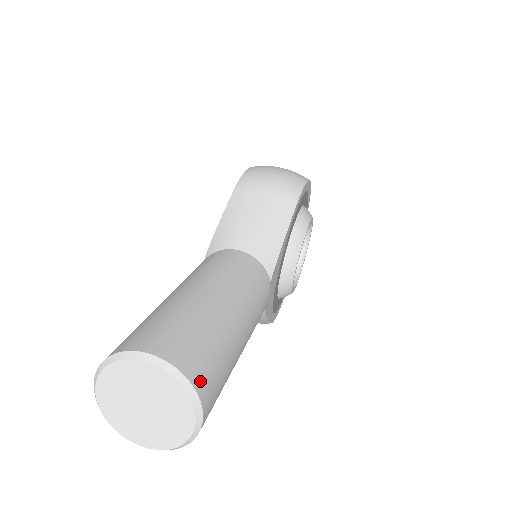
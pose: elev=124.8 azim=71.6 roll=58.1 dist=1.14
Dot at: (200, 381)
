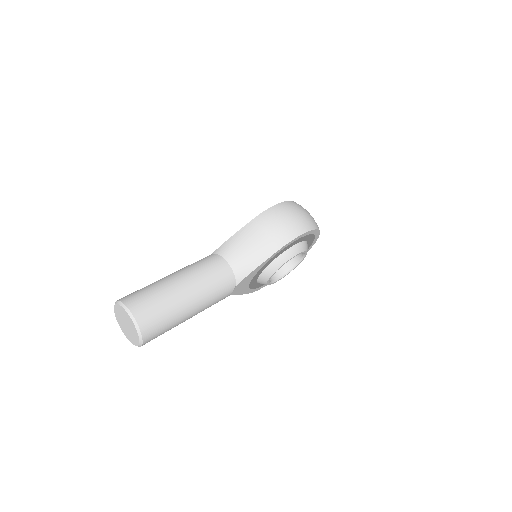
Dot at: (146, 331)
